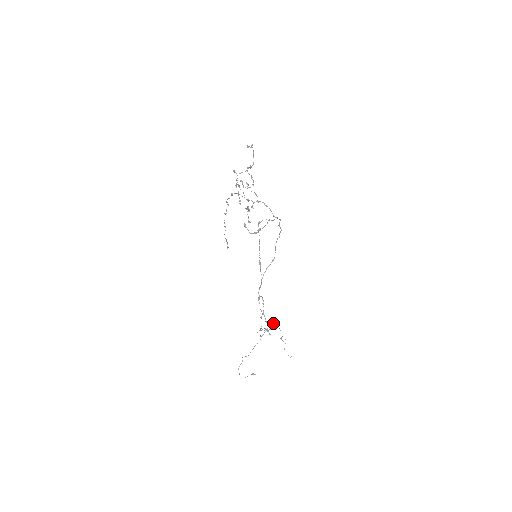
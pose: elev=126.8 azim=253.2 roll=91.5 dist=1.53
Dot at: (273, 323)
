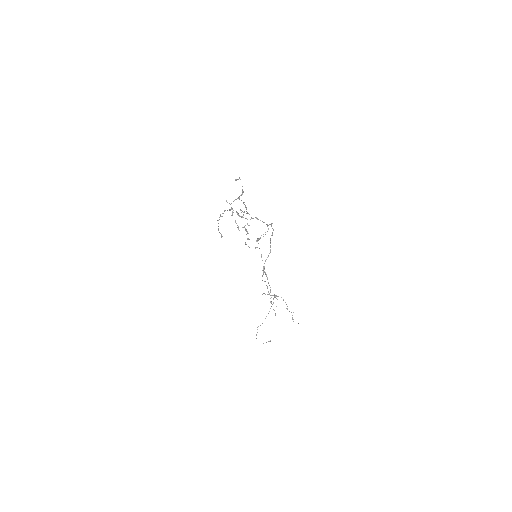
Dot at: occluded
